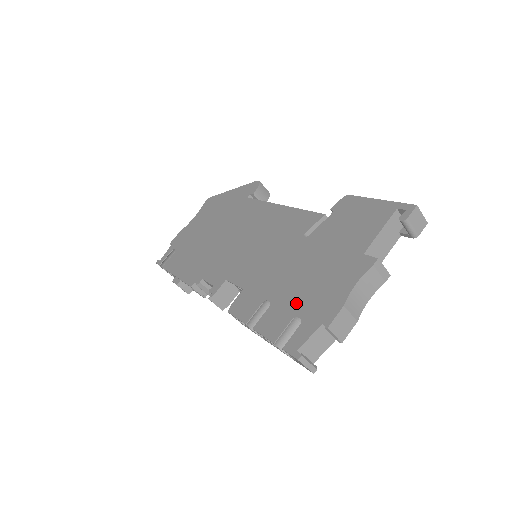
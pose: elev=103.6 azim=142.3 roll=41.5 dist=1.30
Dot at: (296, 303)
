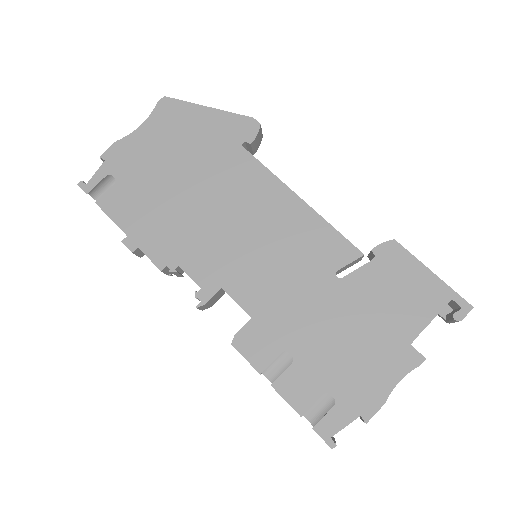
Dot at: (328, 374)
